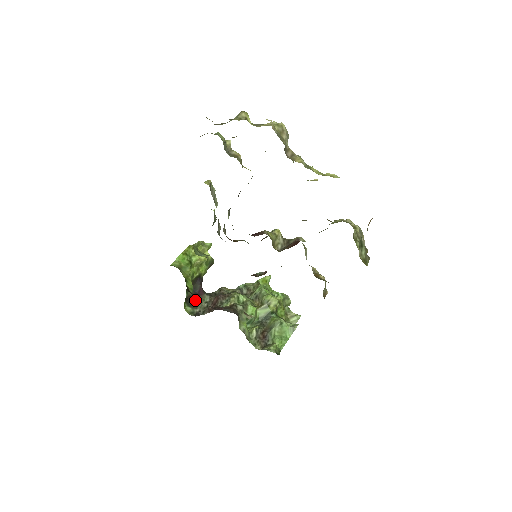
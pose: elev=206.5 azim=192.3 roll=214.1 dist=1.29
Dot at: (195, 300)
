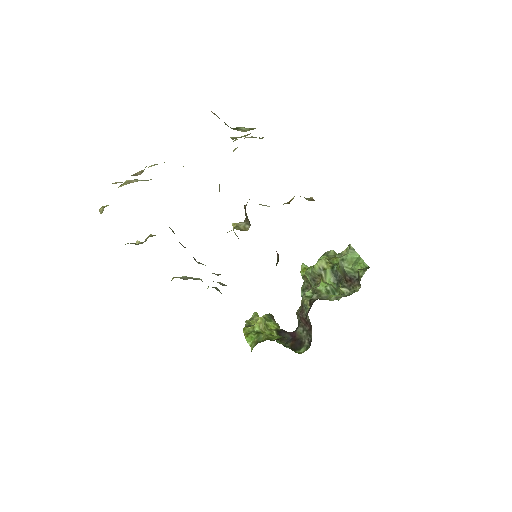
Dot at: (297, 342)
